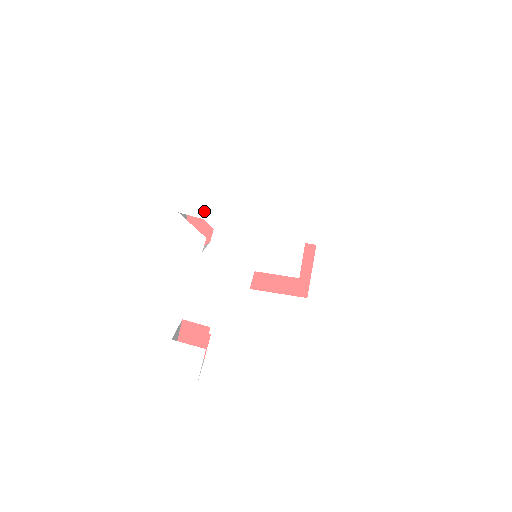
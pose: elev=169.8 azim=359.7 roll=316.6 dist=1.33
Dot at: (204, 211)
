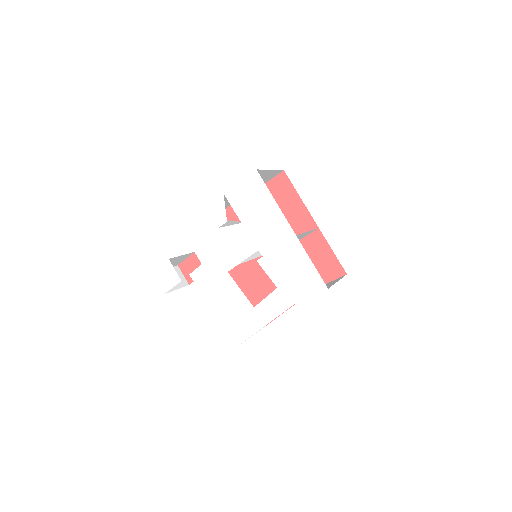
Dot at: (237, 206)
